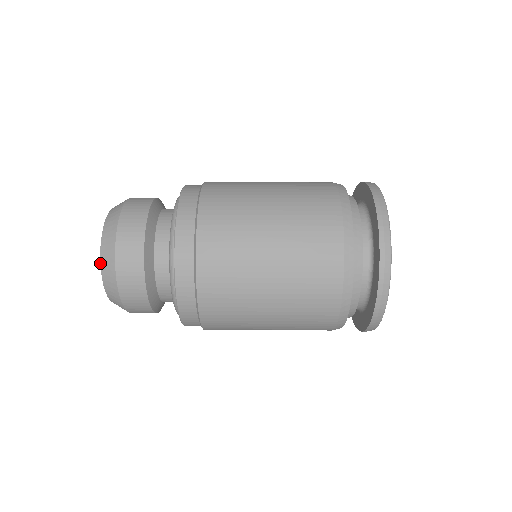
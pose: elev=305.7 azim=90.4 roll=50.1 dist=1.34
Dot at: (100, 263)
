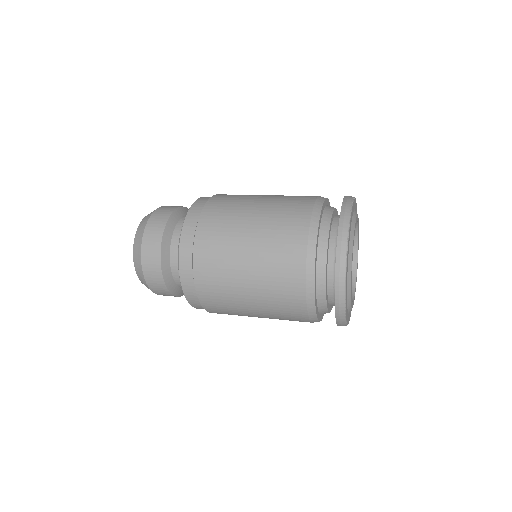
Dot at: (133, 253)
